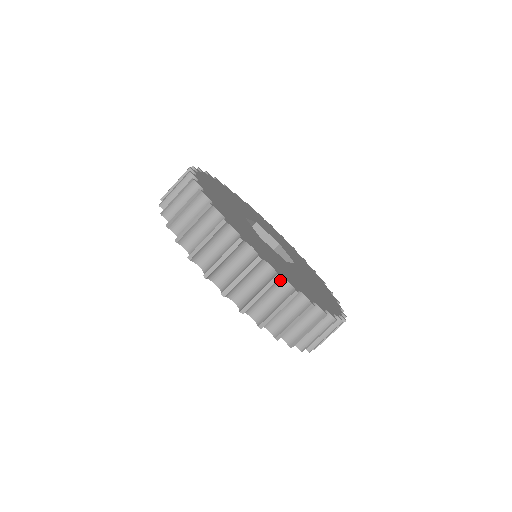
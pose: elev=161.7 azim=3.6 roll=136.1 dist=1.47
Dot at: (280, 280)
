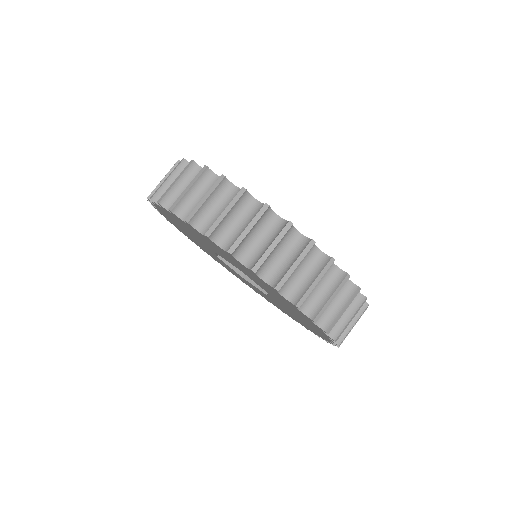
Dot at: occluded
